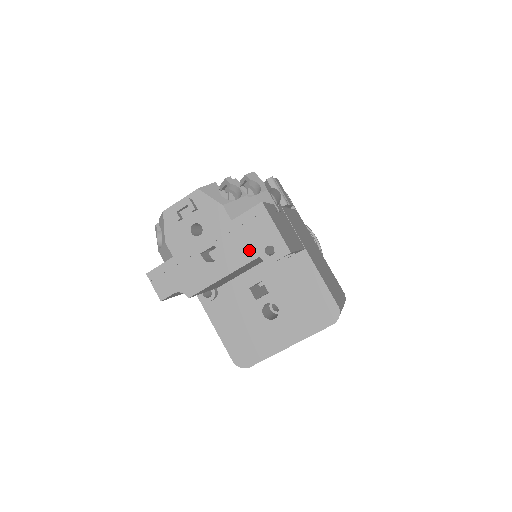
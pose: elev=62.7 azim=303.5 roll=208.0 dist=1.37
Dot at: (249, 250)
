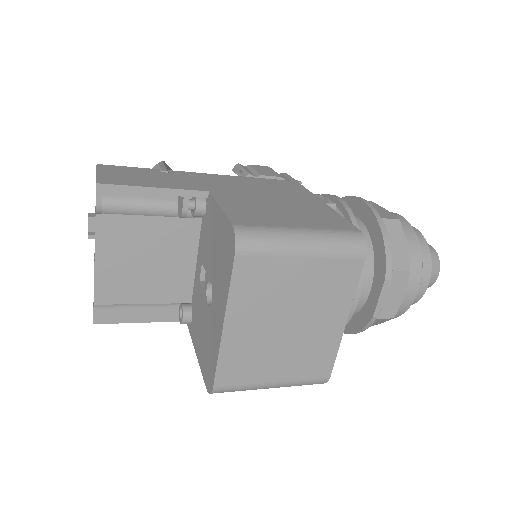
Dot at: (95, 215)
